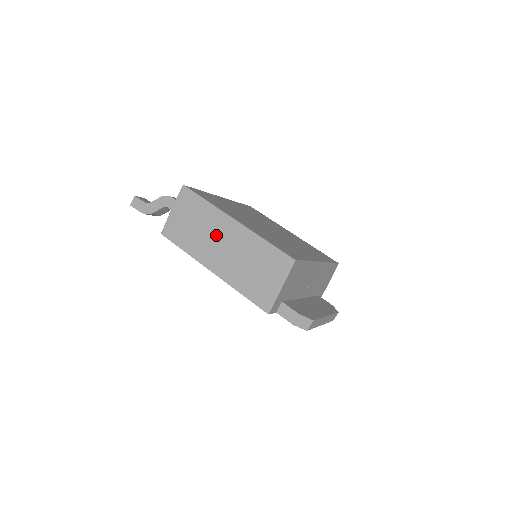
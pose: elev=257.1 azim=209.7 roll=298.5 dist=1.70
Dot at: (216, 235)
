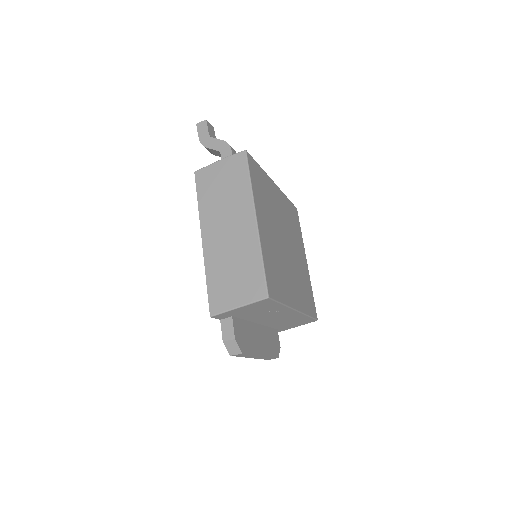
Dot at: (232, 216)
